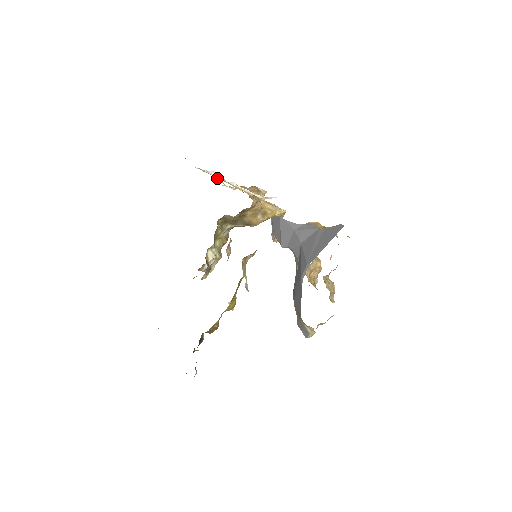
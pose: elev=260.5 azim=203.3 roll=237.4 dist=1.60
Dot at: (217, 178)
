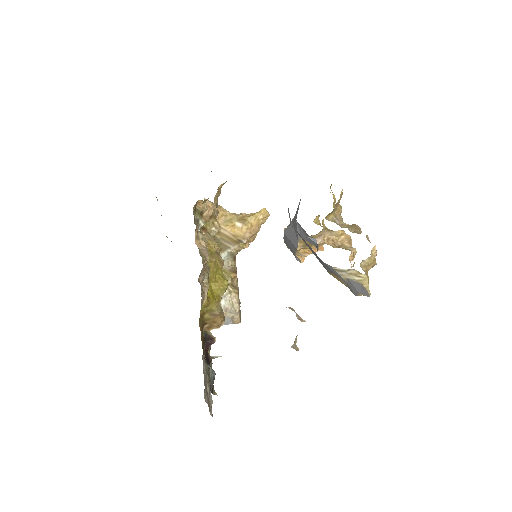
Dot at: occluded
